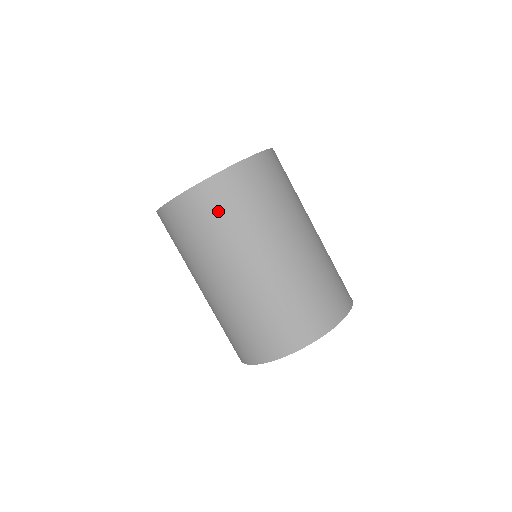
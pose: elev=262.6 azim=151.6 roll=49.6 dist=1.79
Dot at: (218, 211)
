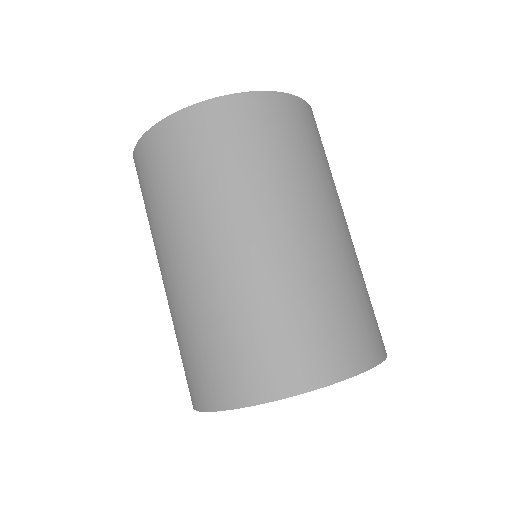
Dot at: (279, 135)
